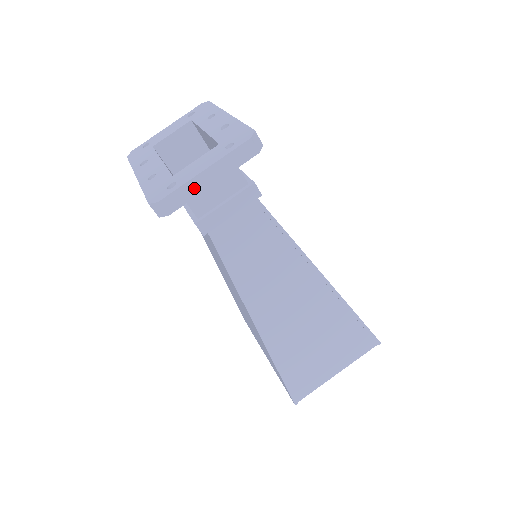
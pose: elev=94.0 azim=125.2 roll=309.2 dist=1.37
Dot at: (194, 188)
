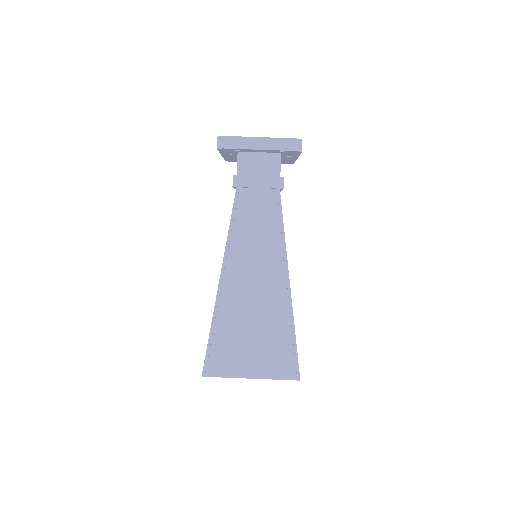
Dot at: (247, 143)
